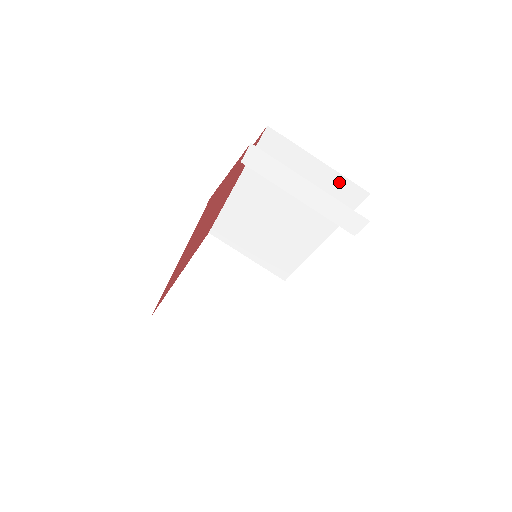
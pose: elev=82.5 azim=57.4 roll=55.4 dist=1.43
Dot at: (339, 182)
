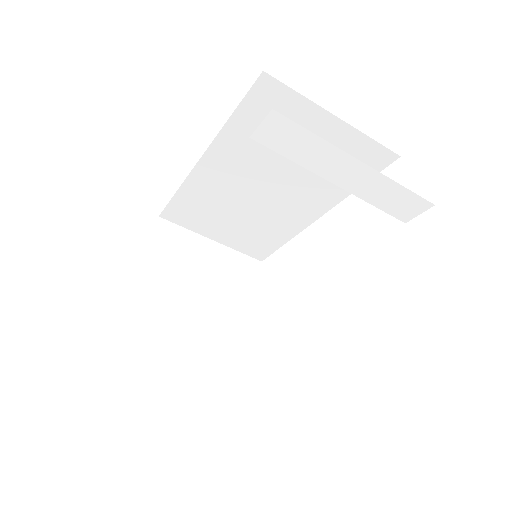
Dot at: (359, 144)
